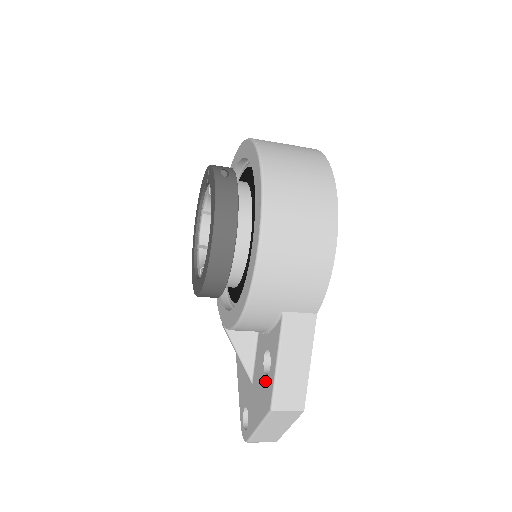
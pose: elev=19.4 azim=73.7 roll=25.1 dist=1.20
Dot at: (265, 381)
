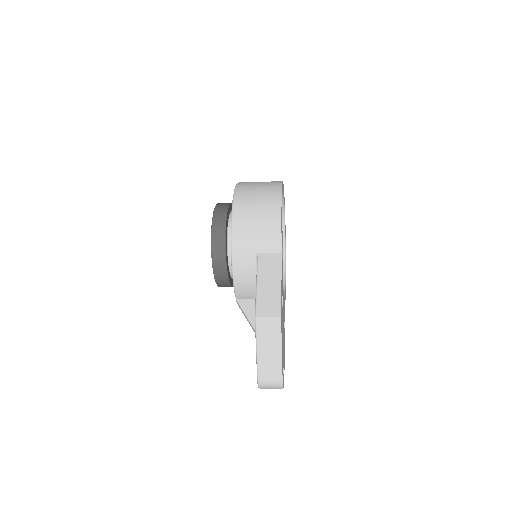
Dot at: occluded
